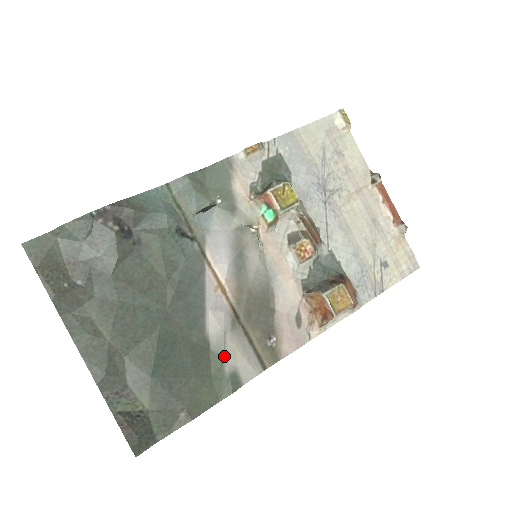
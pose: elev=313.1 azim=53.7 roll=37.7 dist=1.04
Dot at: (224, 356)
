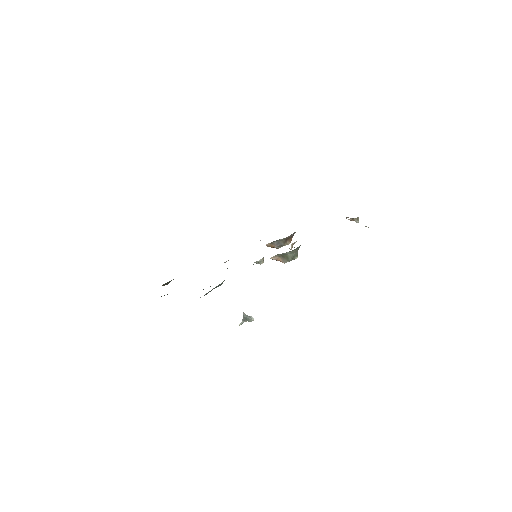
Dot at: occluded
